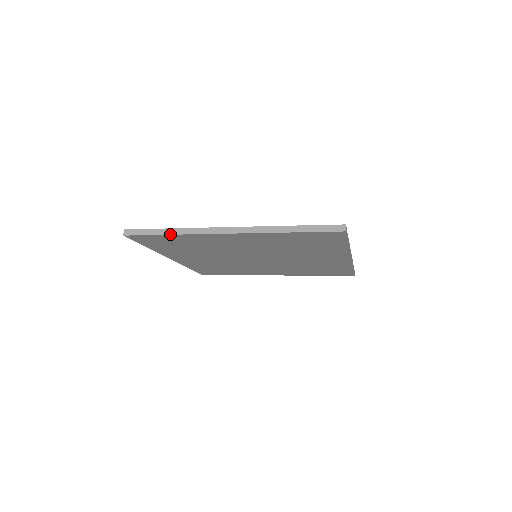
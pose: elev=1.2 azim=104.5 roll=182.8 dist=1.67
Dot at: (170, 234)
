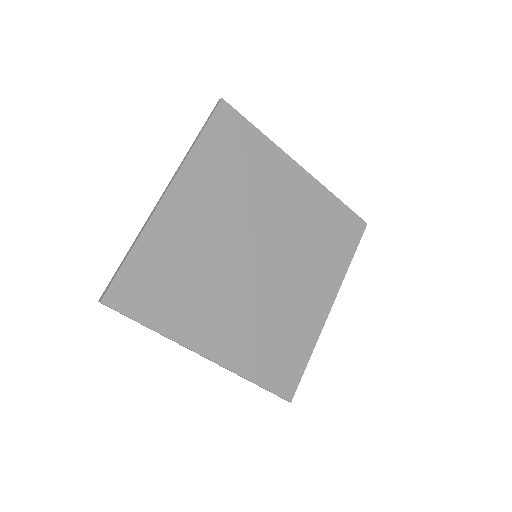
Dot at: (261, 132)
